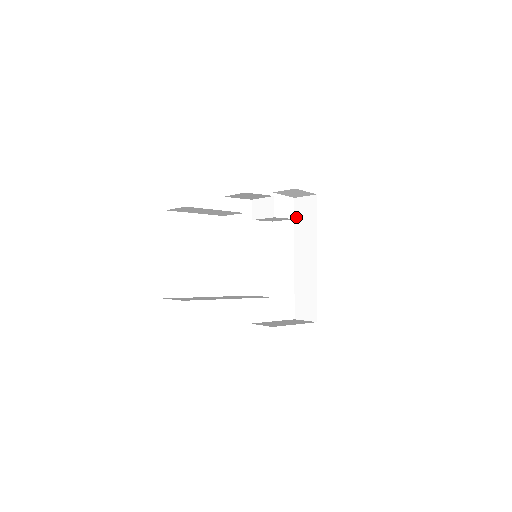
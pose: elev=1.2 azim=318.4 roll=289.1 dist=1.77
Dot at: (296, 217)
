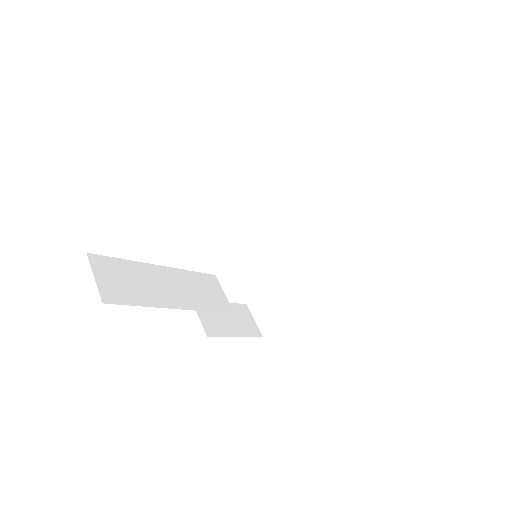
Dot at: (349, 217)
